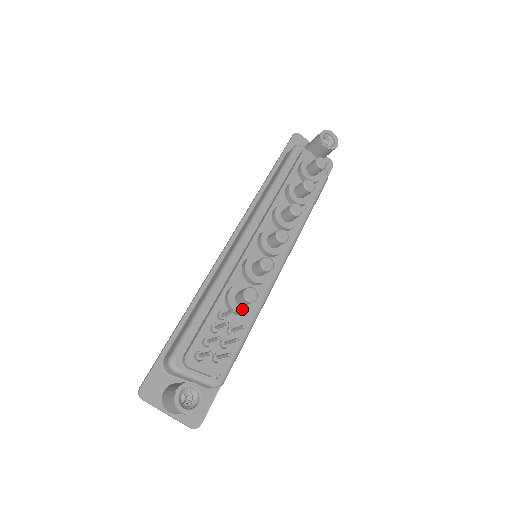
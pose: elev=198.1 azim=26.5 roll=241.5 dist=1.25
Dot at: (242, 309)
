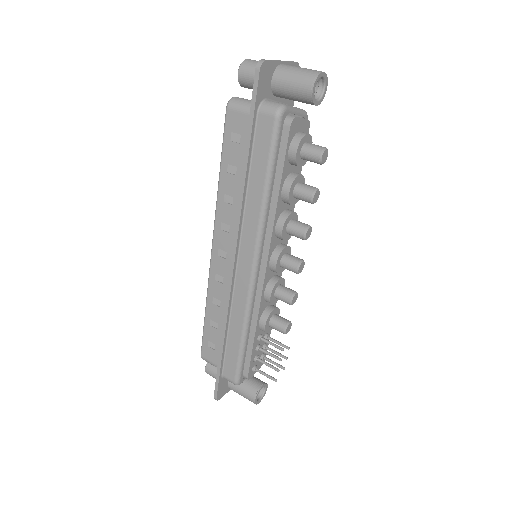
Dot at: occluded
